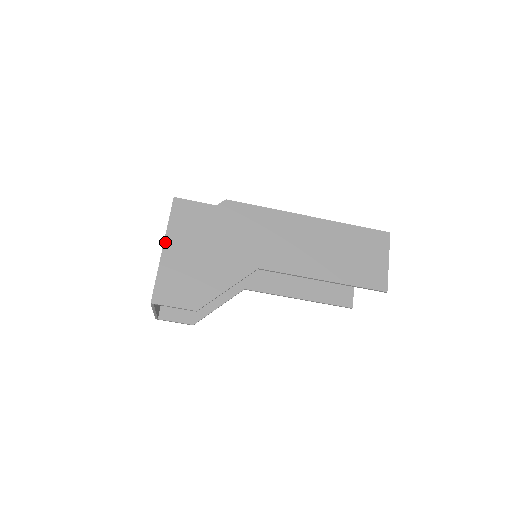
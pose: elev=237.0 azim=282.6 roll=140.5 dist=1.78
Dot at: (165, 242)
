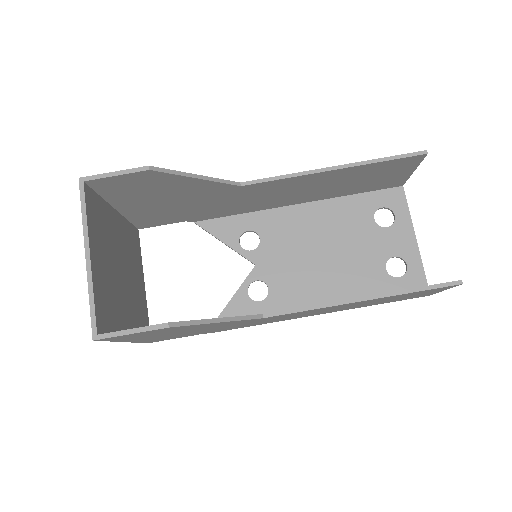
Dot at: occluded
